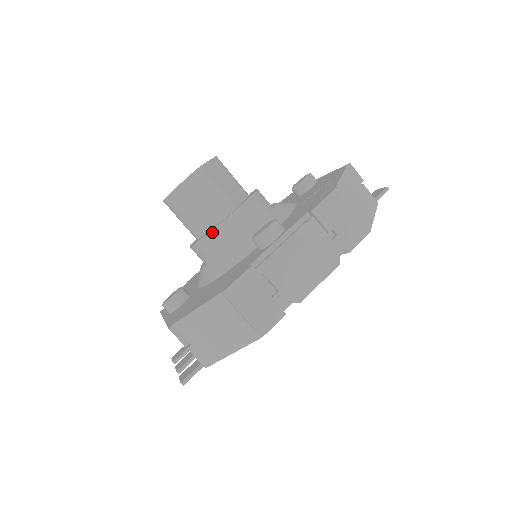
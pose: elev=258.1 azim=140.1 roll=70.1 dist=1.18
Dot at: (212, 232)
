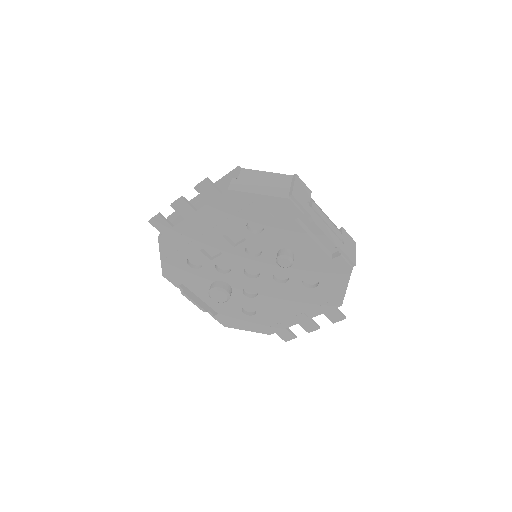
Dot at: occluded
